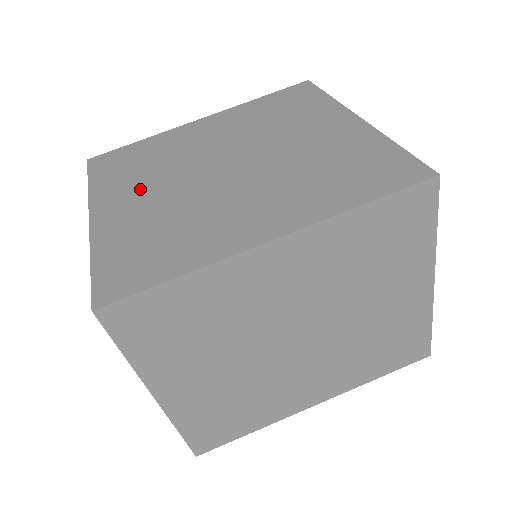
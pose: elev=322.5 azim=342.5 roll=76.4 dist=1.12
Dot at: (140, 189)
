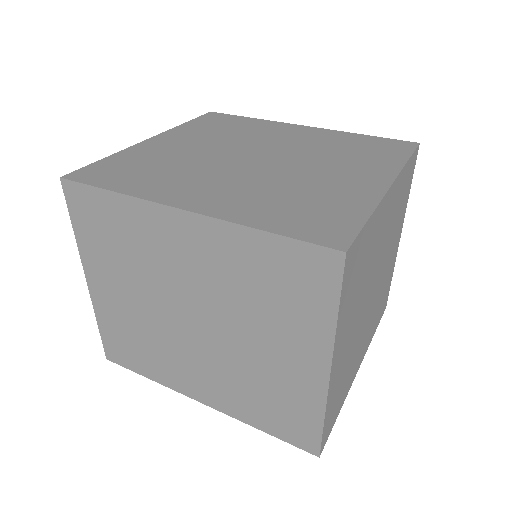
Dot at: (195, 141)
